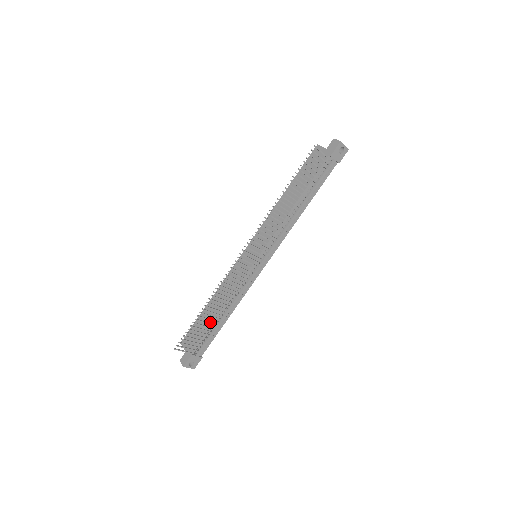
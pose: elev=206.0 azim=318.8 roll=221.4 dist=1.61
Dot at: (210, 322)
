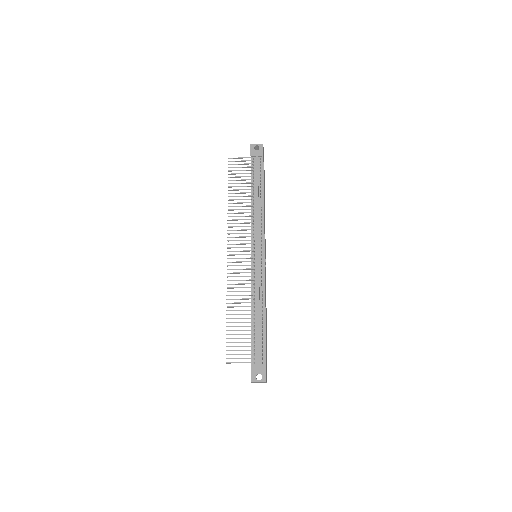
Dot at: (251, 328)
